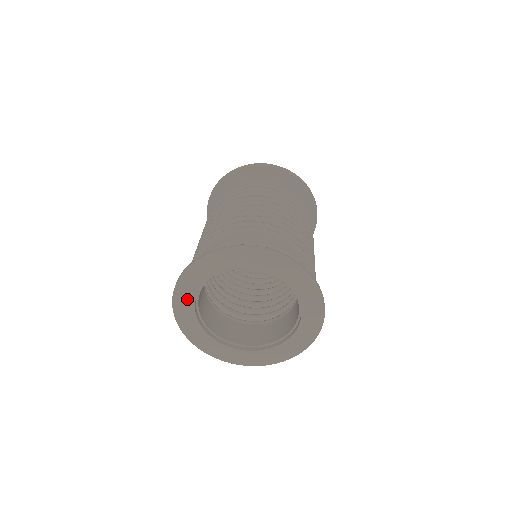
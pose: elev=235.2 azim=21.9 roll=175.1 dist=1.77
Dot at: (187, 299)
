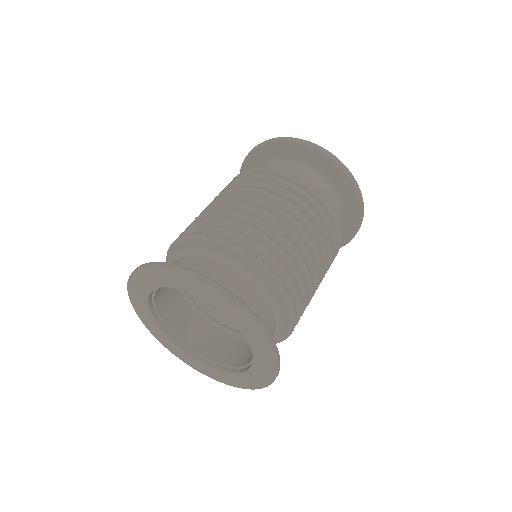
Dot at: (161, 335)
